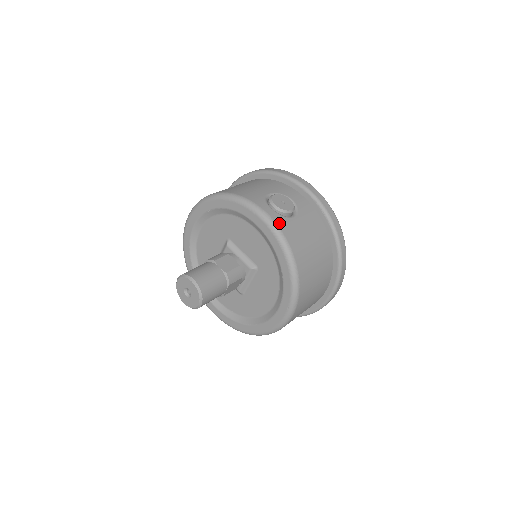
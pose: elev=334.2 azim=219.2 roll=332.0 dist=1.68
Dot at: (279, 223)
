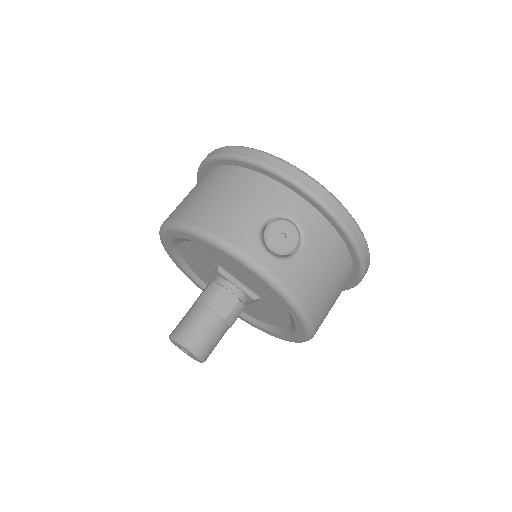
Dot at: (282, 277)
